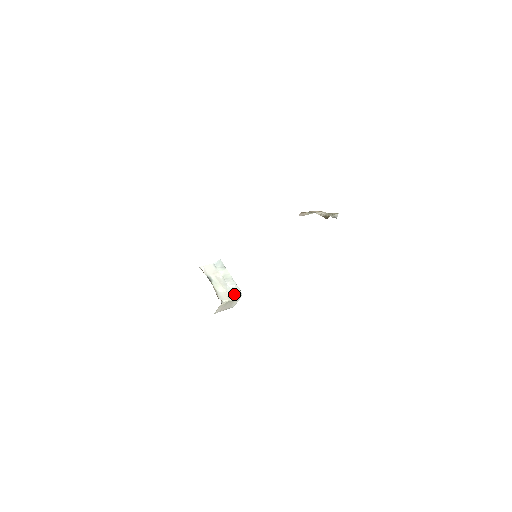
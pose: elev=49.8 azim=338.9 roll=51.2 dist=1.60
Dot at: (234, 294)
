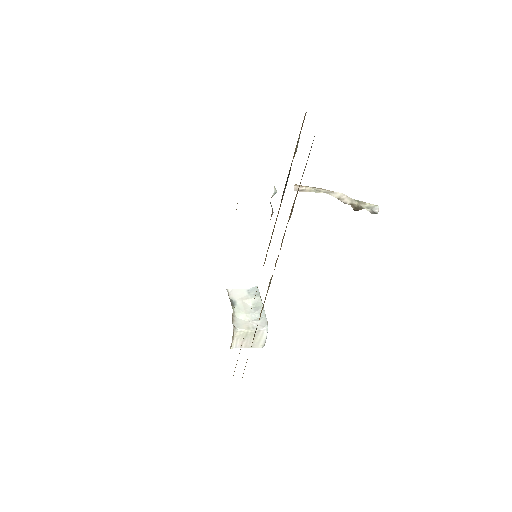
Dot at: (258, 325)
